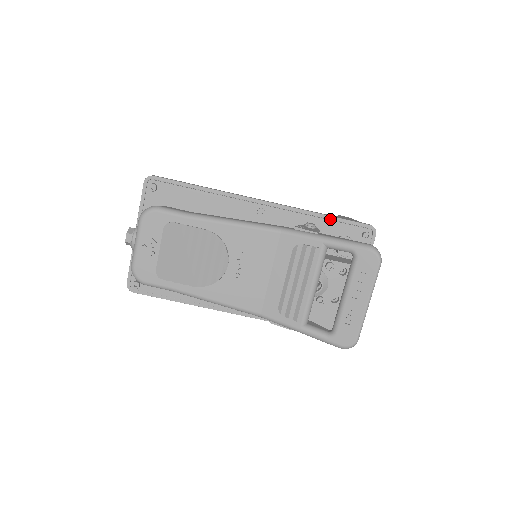
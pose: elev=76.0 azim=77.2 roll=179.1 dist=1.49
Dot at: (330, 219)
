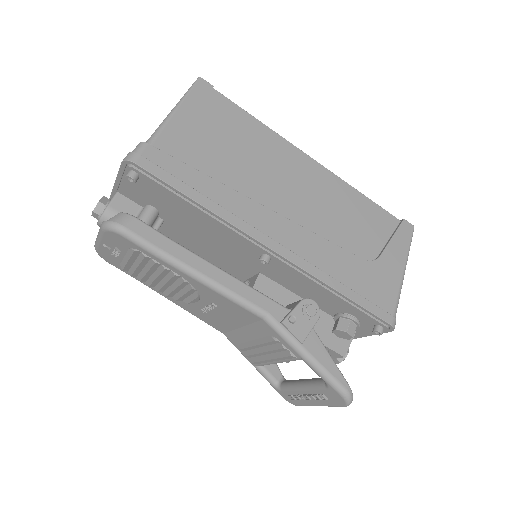
Dot at: (347, 299)
